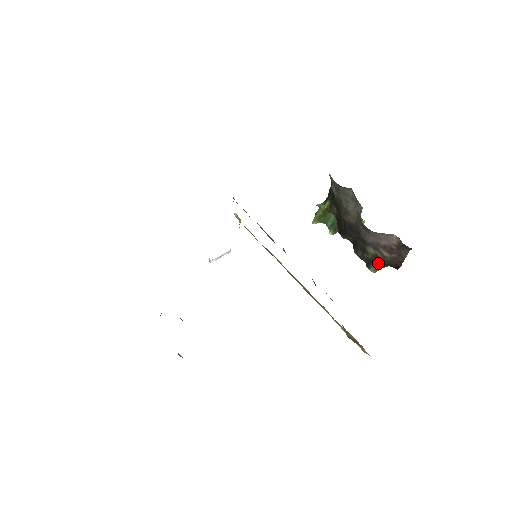
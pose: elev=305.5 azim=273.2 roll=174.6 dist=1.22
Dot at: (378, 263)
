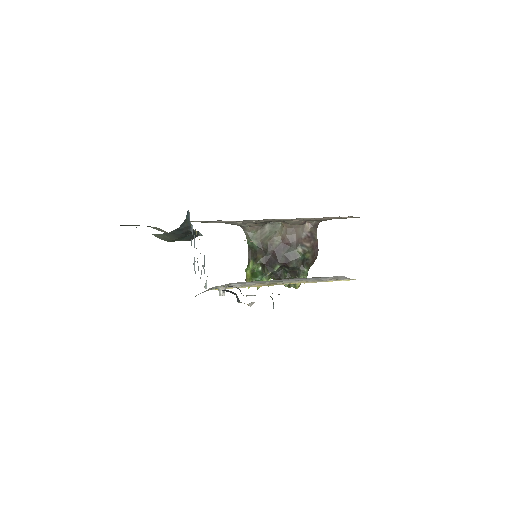
Dot at: (306, 263)
